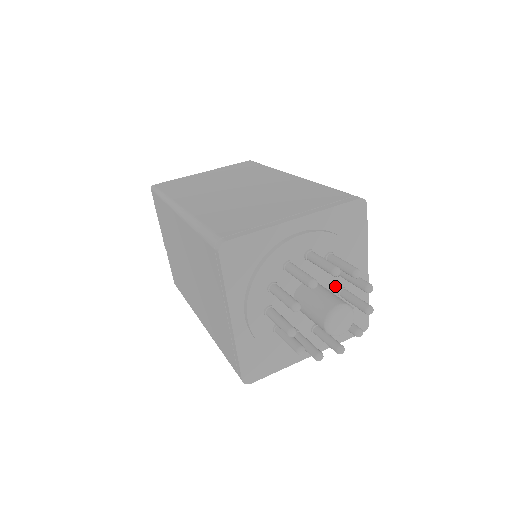
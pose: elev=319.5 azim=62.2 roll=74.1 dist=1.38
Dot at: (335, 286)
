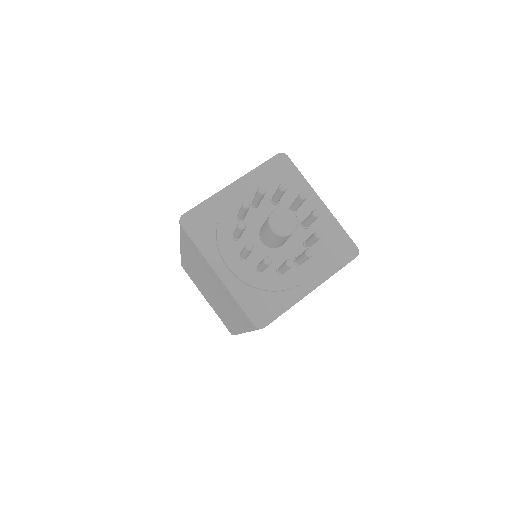
Dot at: occluded
